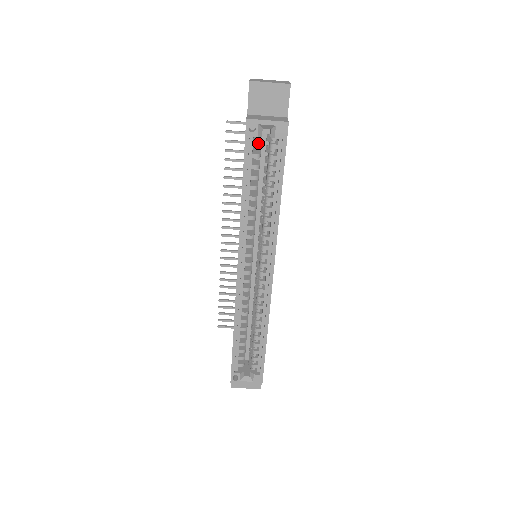
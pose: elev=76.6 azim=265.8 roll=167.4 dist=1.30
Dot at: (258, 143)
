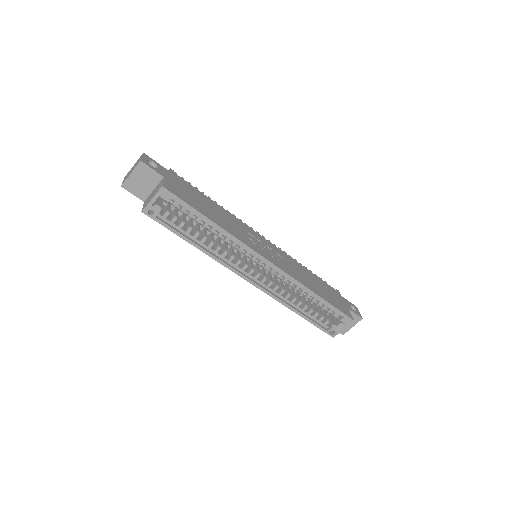
Dot at: (165, 213)
